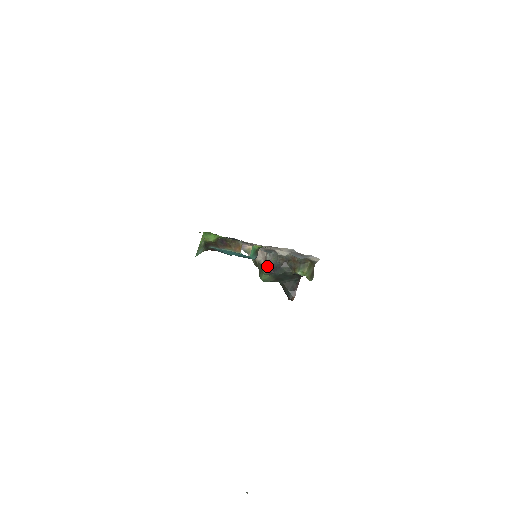
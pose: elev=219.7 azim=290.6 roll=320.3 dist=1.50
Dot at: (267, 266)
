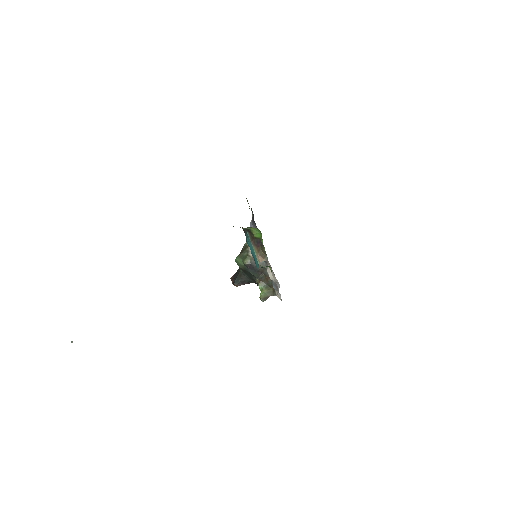
Dot at: (251, 262)
